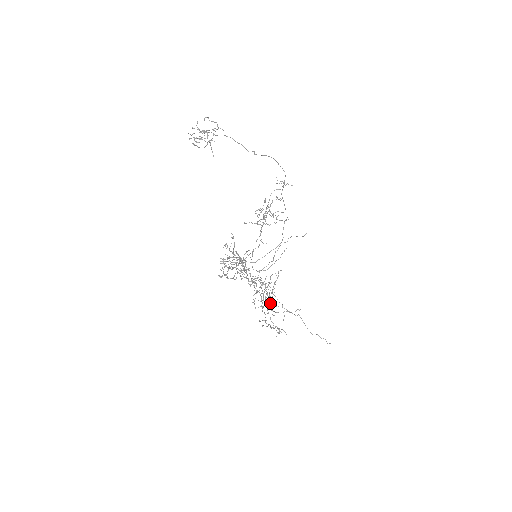
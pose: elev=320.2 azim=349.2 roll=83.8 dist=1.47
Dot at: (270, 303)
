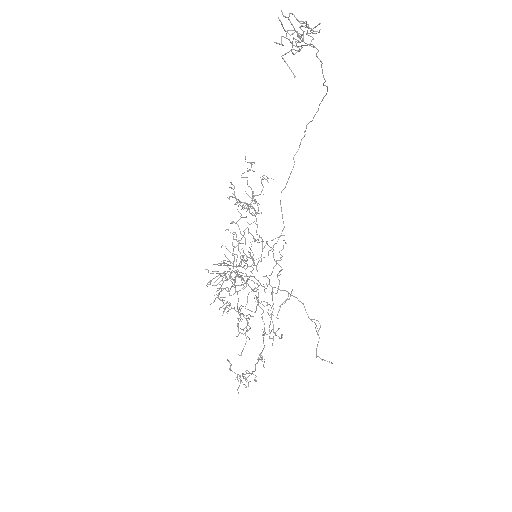
Dot at: (247, 336)
